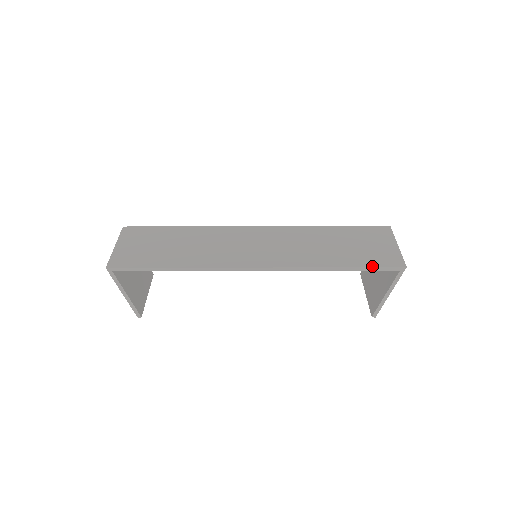
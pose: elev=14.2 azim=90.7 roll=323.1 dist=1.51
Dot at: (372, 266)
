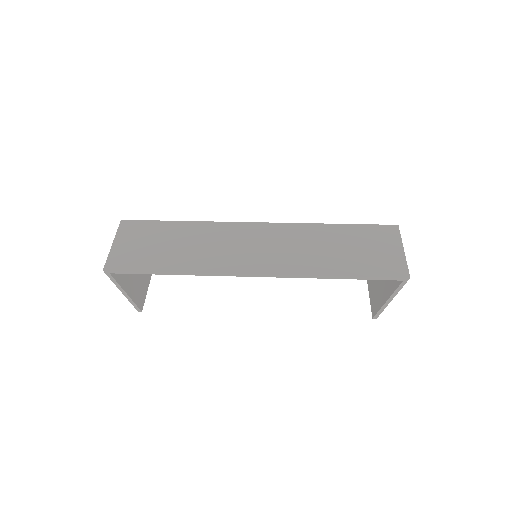
Dot at: (374, 276)
